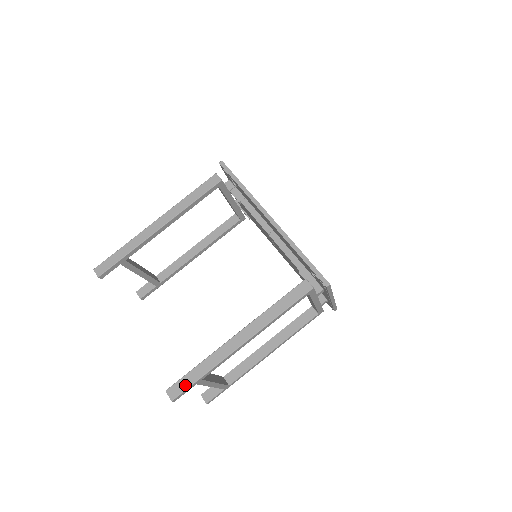
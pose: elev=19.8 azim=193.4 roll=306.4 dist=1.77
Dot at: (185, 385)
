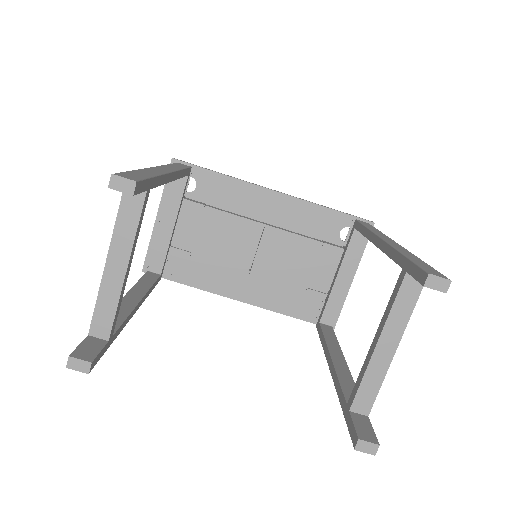
Dot at: (430, 267)
